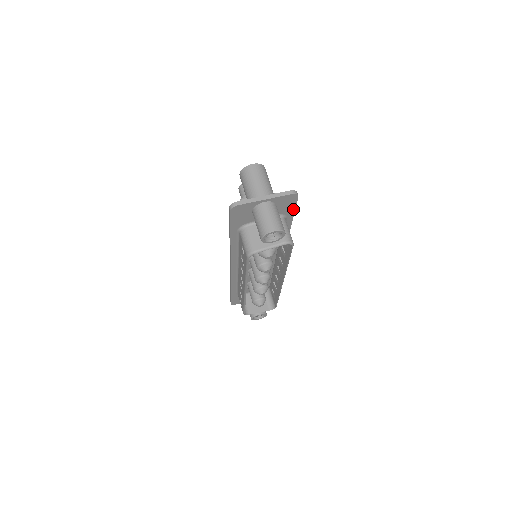
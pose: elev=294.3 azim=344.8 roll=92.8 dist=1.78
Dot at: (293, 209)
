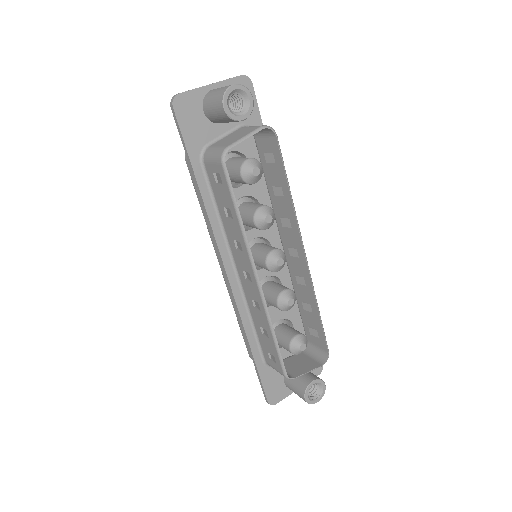
Dot at: (257, 114)
